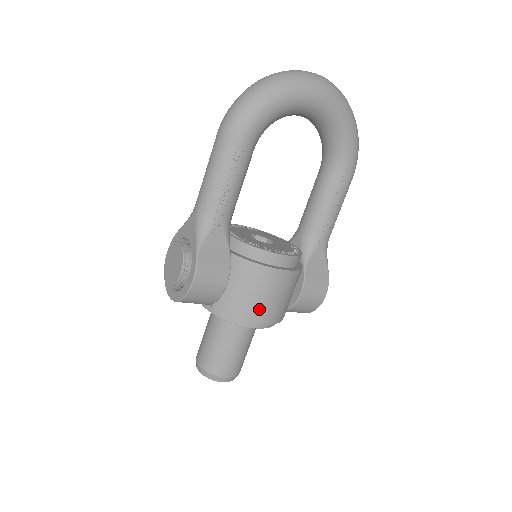
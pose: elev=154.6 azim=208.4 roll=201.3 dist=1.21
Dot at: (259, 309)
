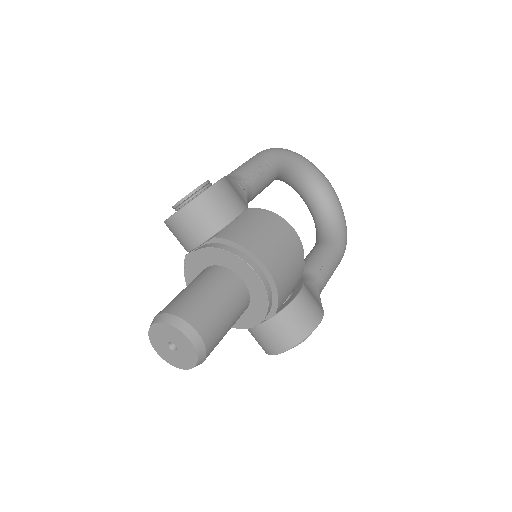
Dot at: (266, 249)
